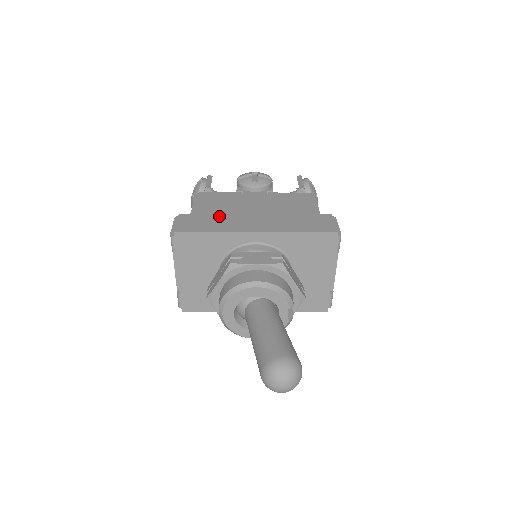
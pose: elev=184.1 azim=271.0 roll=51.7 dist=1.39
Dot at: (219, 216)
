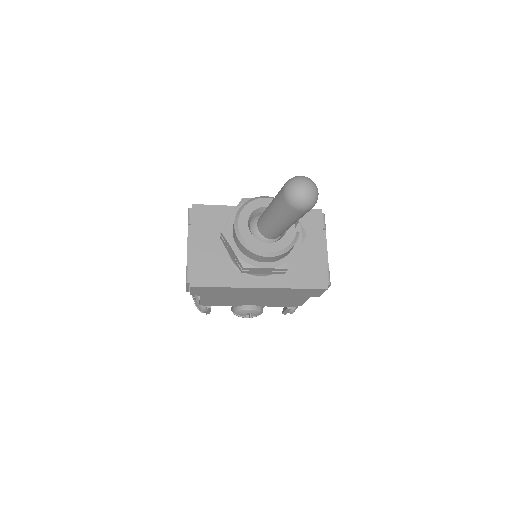
Dot at: occluded
